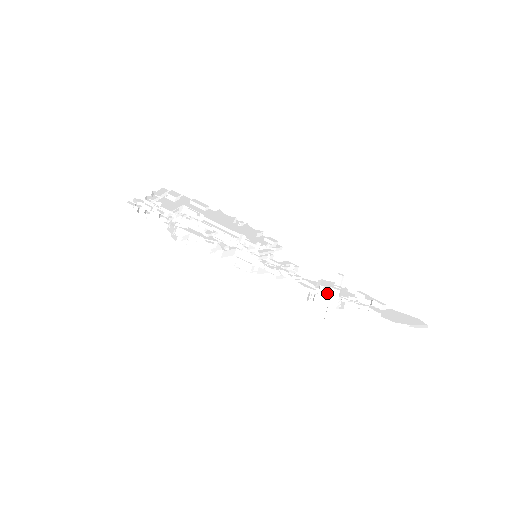
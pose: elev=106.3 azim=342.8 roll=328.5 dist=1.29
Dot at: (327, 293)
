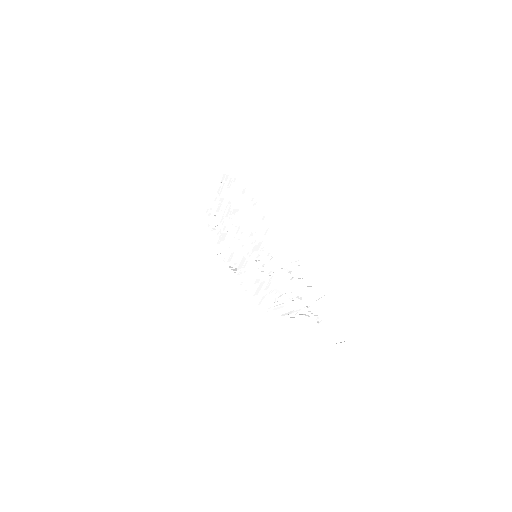
Dot at: (287, 283)
